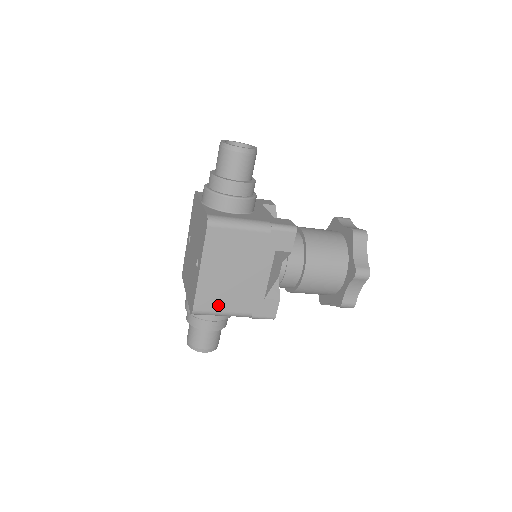
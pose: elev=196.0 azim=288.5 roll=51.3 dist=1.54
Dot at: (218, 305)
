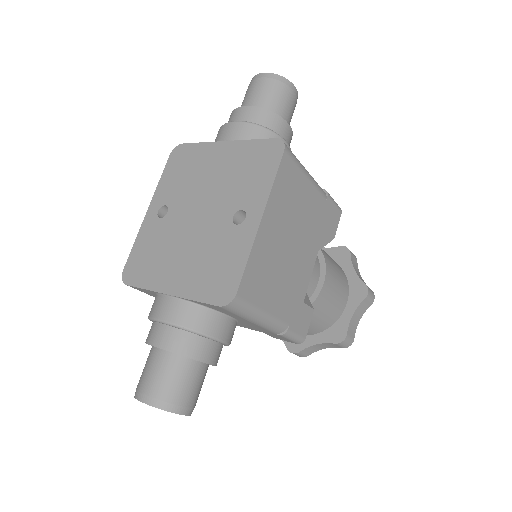
Dot at: (263, 295)
